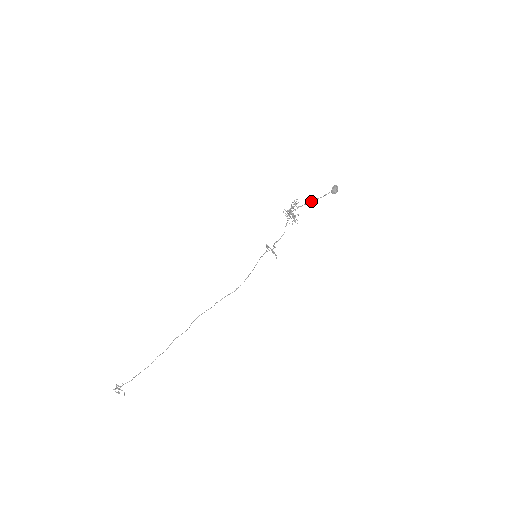
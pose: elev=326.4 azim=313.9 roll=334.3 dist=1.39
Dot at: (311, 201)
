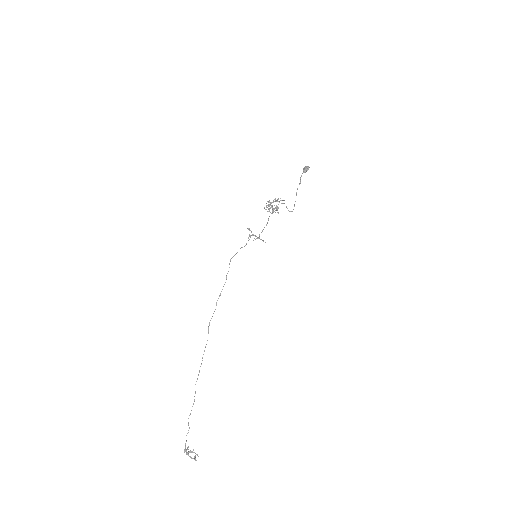
Dot at: (296, 193)
